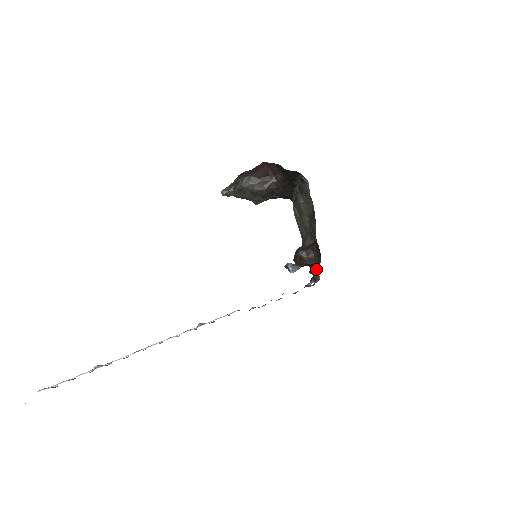
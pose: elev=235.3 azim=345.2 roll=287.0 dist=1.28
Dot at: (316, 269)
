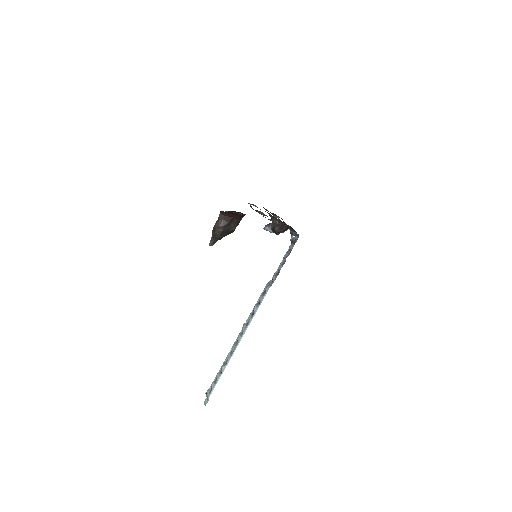
Dot at: occluded
